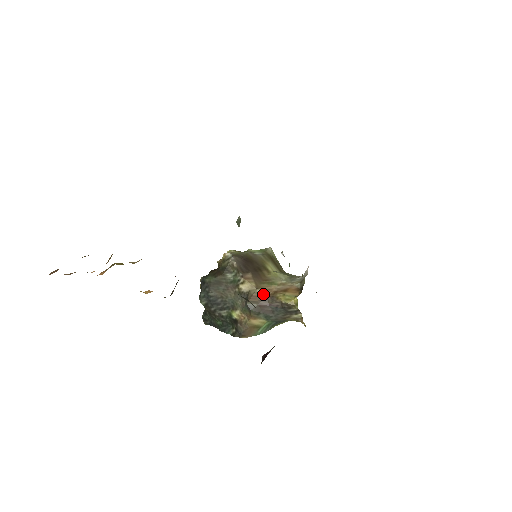
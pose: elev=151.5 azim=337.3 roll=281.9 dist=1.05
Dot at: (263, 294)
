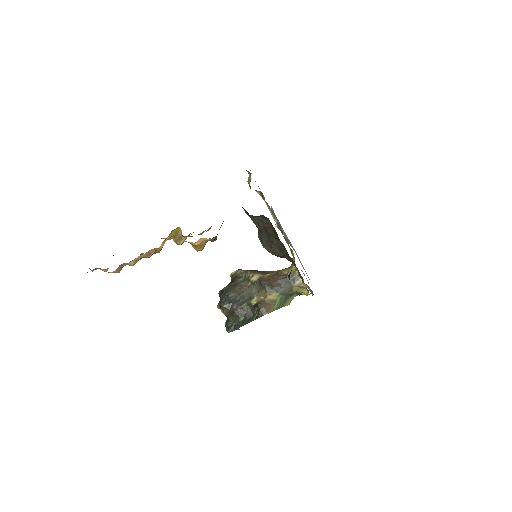
Dot at: (270, 276)
